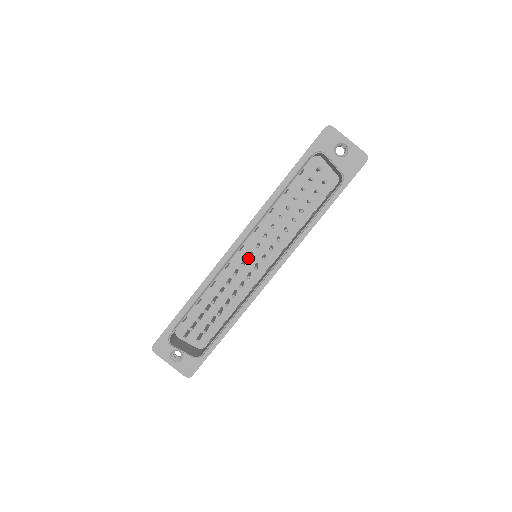
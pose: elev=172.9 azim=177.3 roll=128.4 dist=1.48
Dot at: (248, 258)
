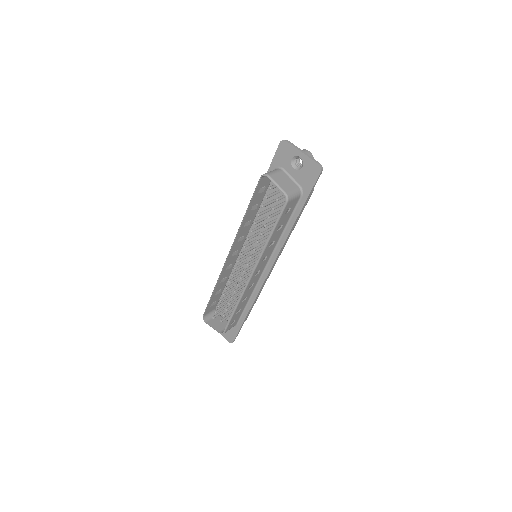
Dot at: (249, 258)
